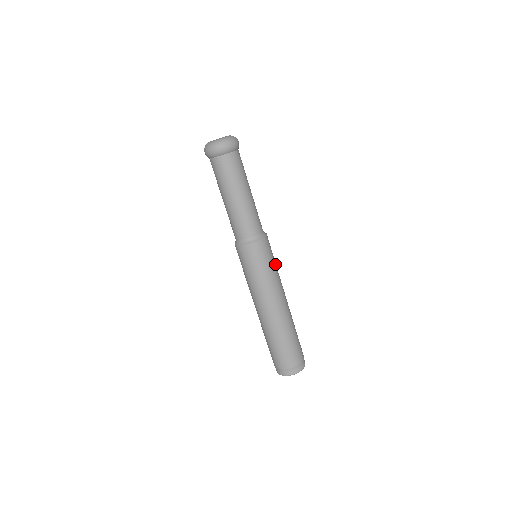
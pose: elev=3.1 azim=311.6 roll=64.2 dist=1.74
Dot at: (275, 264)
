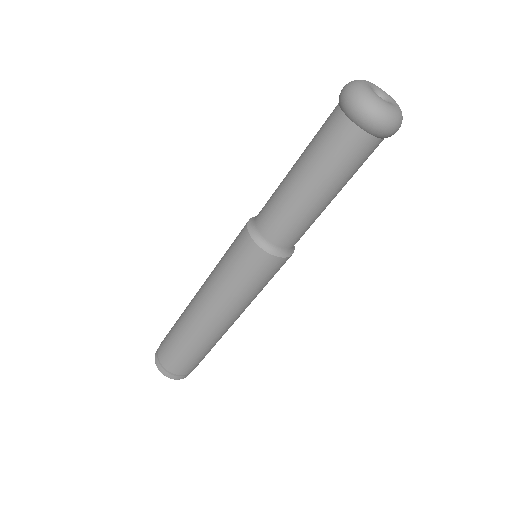
Dot at: (253, 289)
